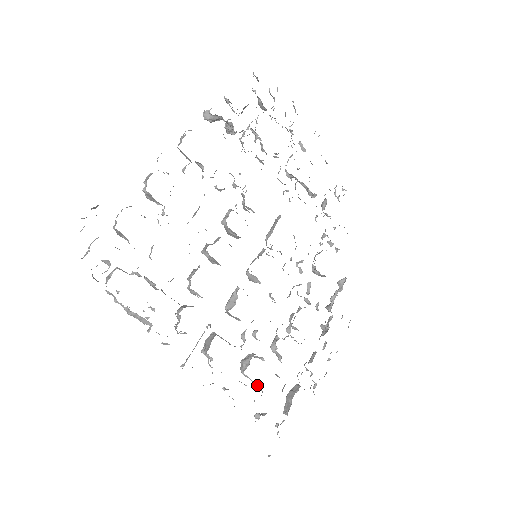
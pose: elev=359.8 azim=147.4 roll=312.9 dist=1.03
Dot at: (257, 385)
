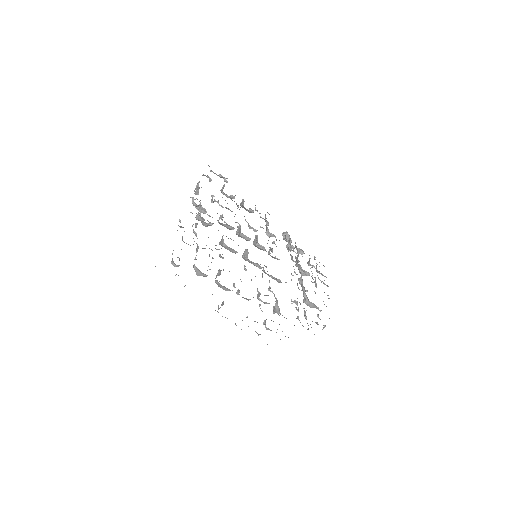
Dot at: (195, 258)
